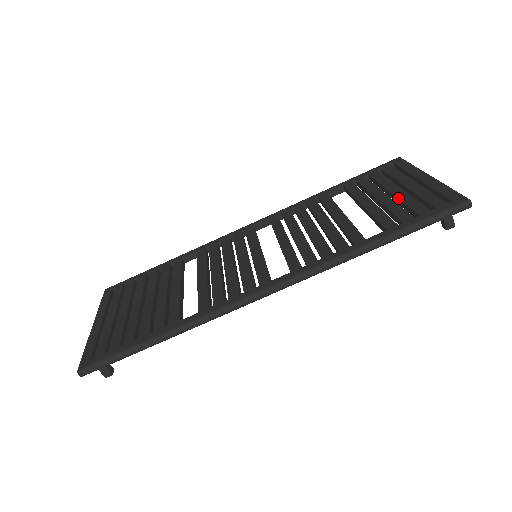
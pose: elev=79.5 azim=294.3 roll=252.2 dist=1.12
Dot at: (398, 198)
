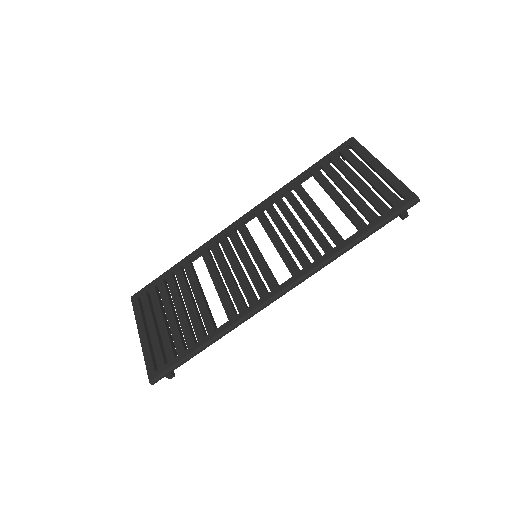
Dot at: (361, 192)
